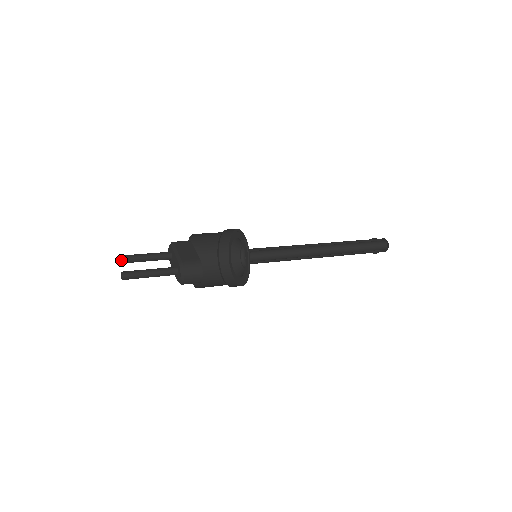
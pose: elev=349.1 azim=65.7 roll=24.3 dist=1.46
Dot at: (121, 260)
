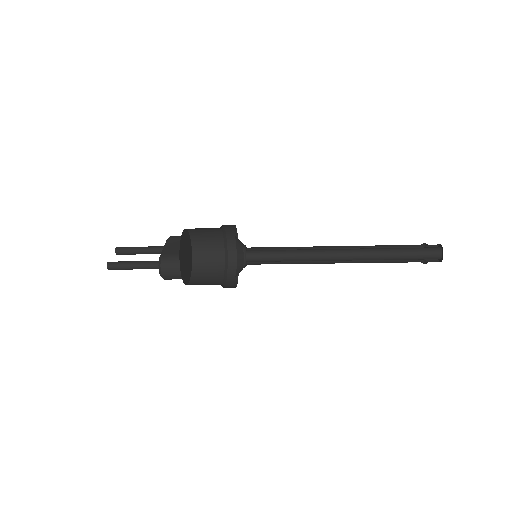
Dot at: (118, 251)
